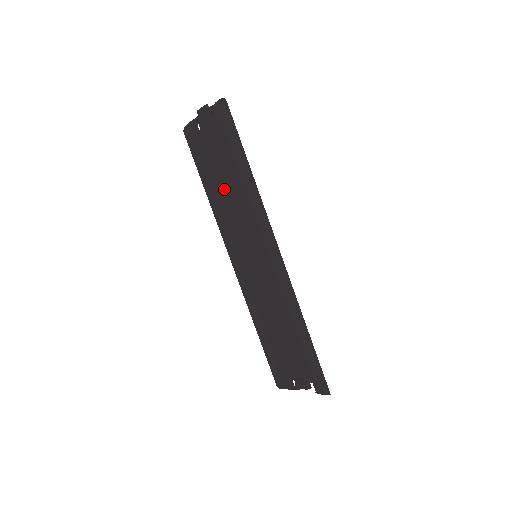
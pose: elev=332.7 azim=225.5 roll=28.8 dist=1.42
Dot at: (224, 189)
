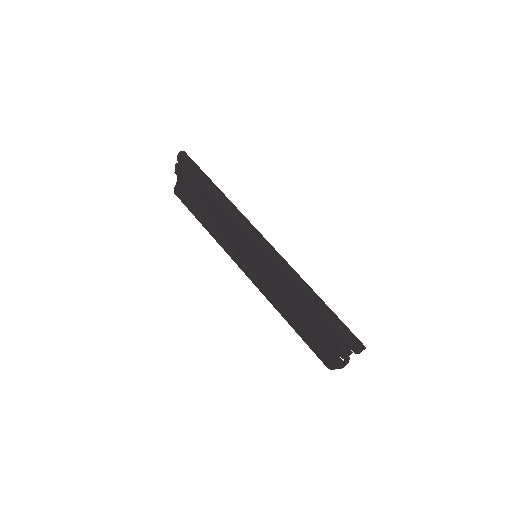
Dot at: (213, 217)
